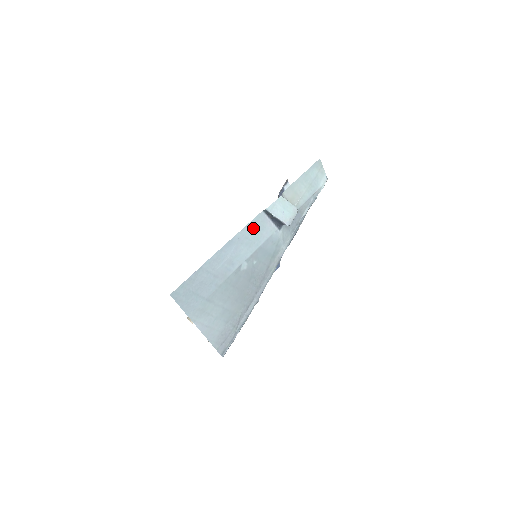
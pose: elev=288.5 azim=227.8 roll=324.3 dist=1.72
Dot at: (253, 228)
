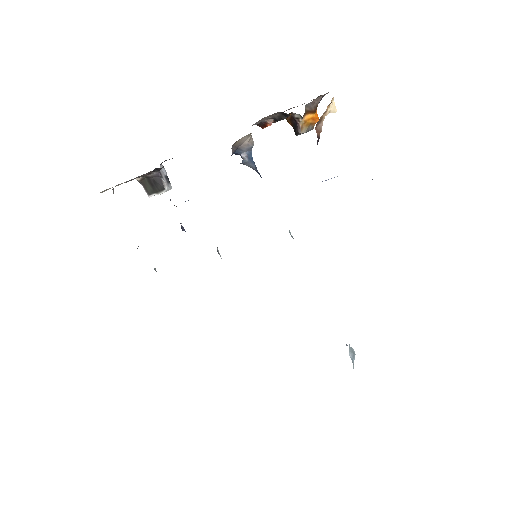
Dot at: occluded
